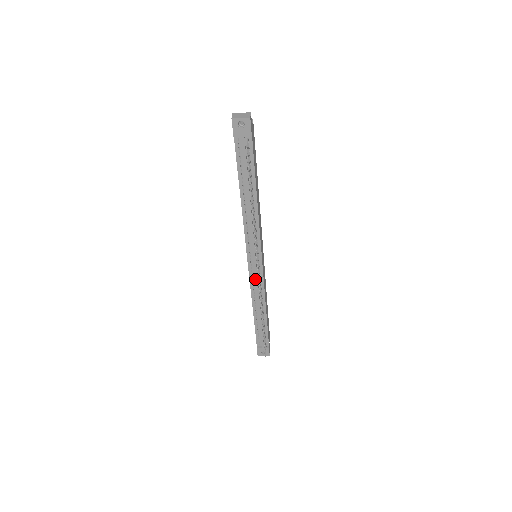
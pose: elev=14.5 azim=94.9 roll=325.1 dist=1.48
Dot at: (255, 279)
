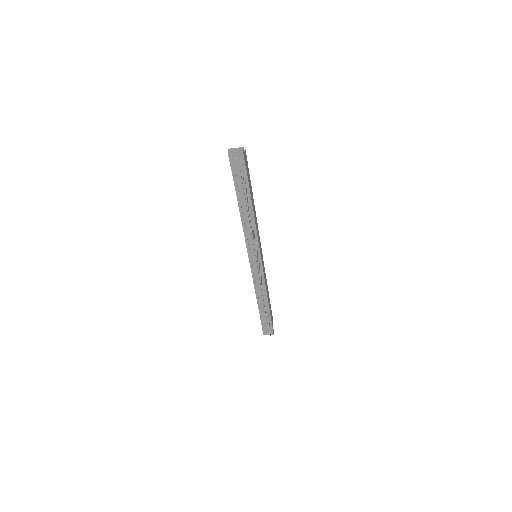
Dot at: (257, 275)
